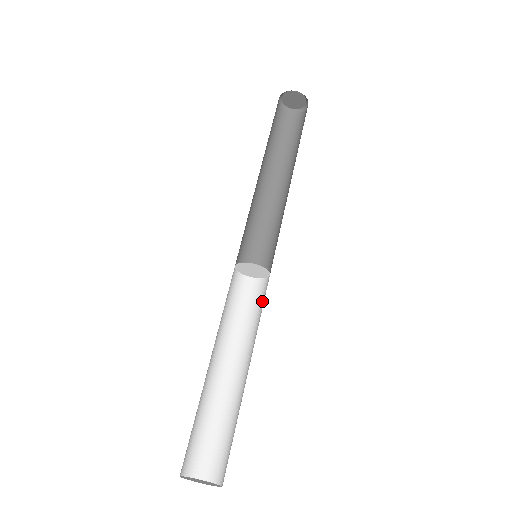
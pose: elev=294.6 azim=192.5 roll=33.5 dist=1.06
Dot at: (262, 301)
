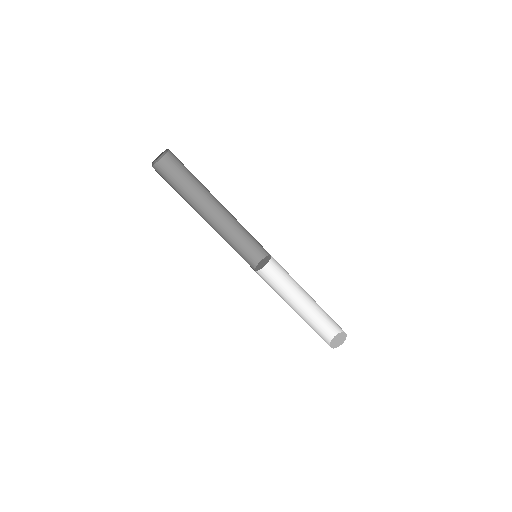
Dot at: (279, 267)
